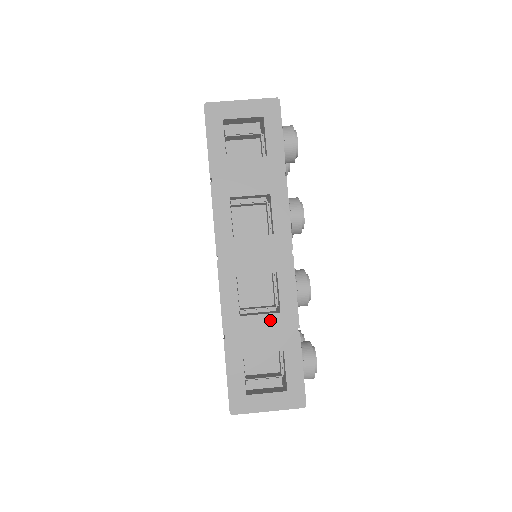
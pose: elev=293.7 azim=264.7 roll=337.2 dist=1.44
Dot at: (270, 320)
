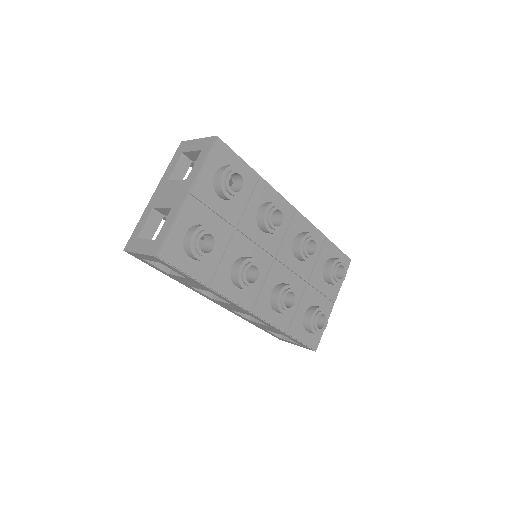
Dot at: occluded
